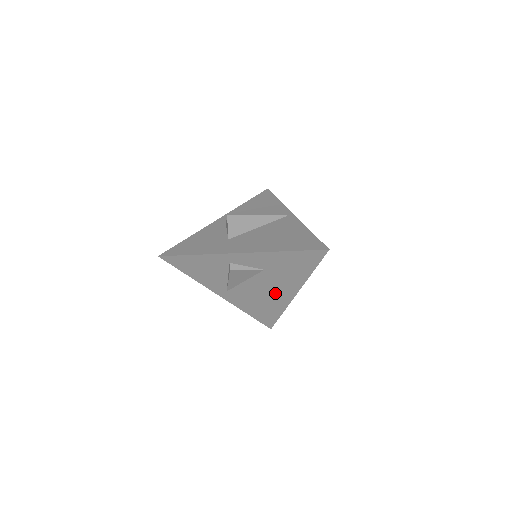
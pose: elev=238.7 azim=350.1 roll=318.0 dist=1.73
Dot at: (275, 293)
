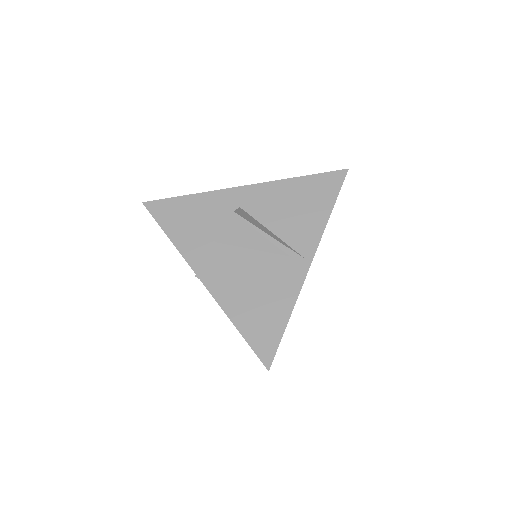
Dot at: occluded
